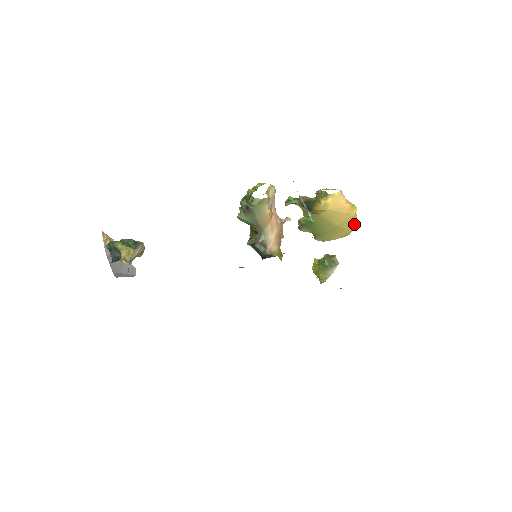
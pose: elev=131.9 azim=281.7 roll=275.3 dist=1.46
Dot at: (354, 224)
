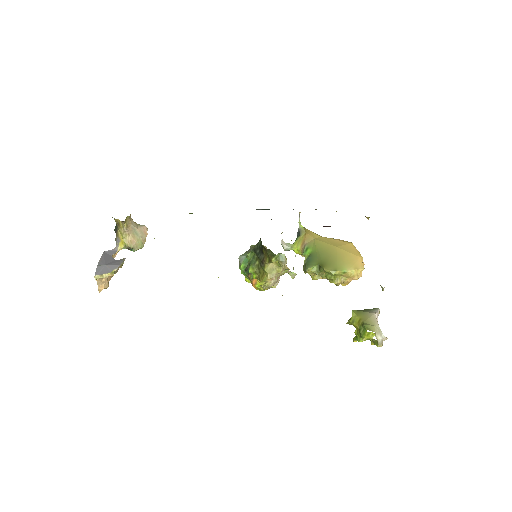
Dot at: (358, 253)
